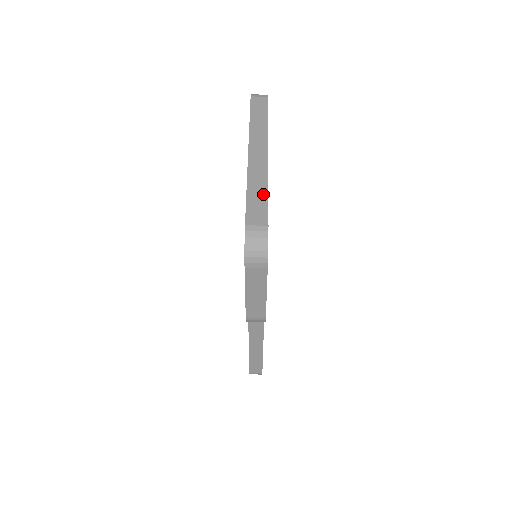
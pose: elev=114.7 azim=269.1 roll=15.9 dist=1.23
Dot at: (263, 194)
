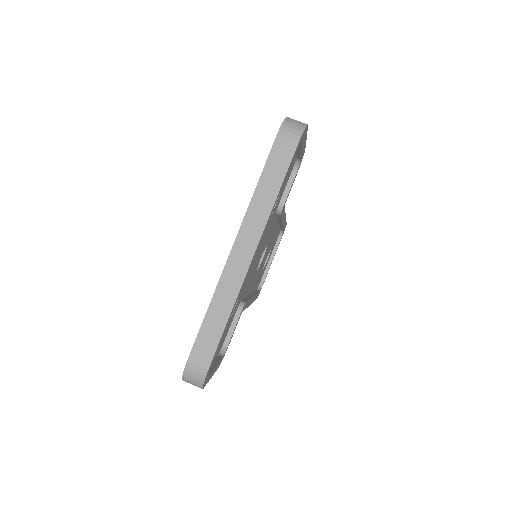
Dot at: (220, 325)
